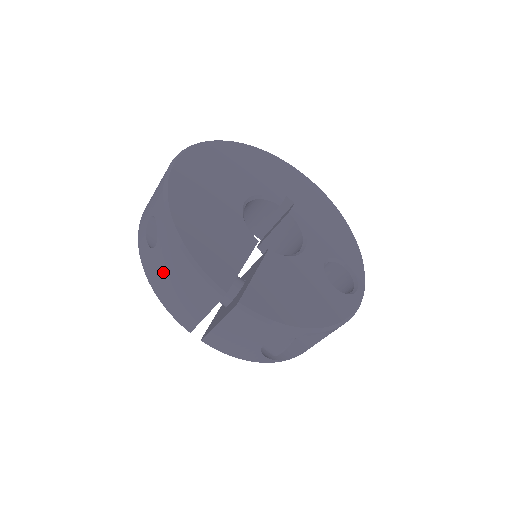
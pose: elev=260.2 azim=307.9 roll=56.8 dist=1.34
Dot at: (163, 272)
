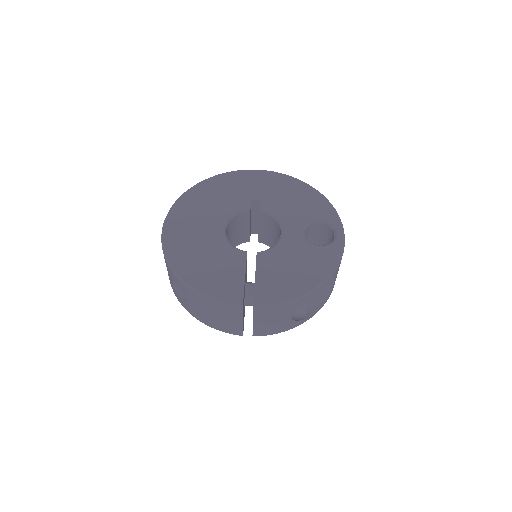
Dot at: (201, 312)
